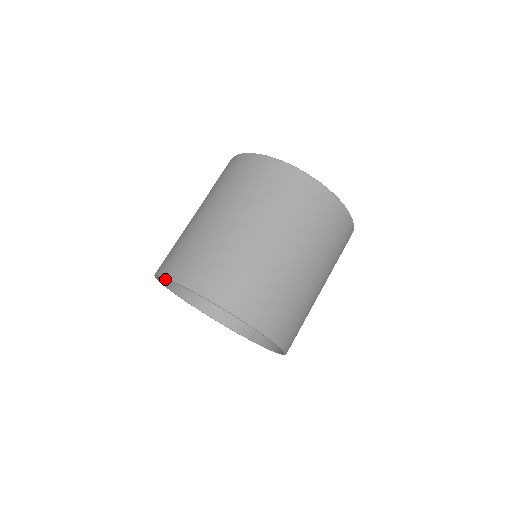
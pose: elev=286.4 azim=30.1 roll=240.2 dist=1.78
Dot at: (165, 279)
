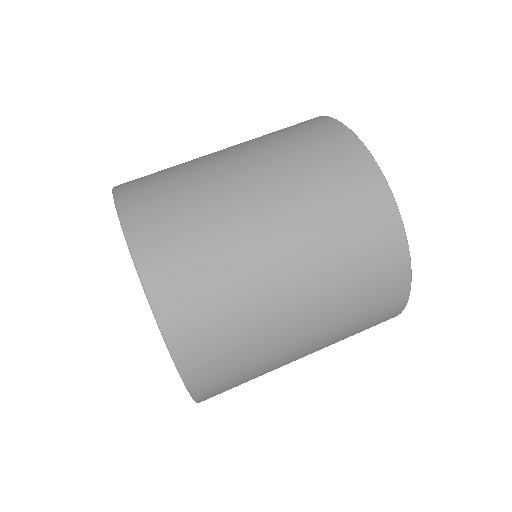
Dot at: occluded
